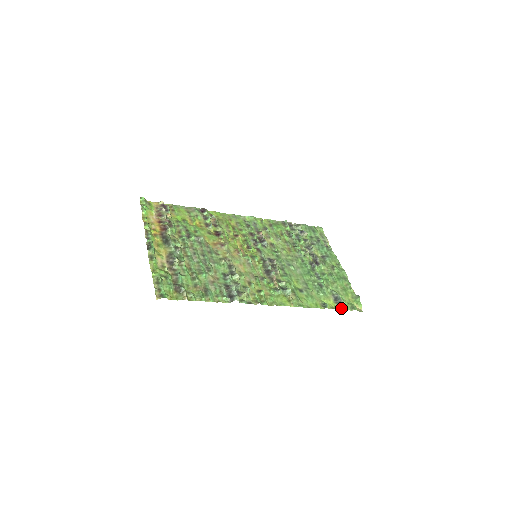
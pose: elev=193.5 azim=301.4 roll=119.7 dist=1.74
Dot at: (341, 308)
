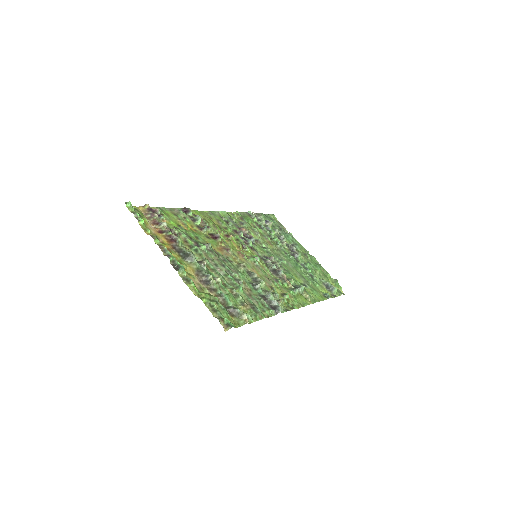
Dot at: (335, 295)
